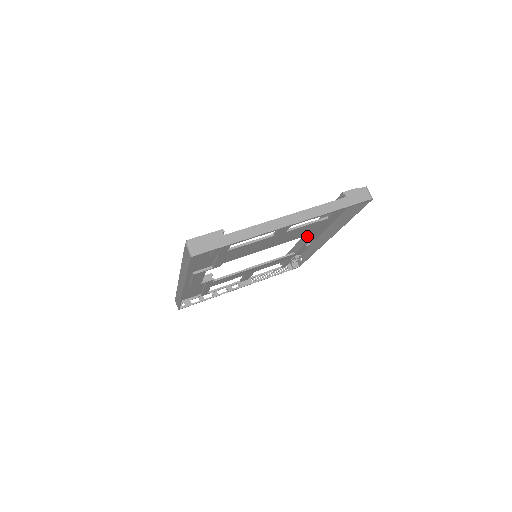
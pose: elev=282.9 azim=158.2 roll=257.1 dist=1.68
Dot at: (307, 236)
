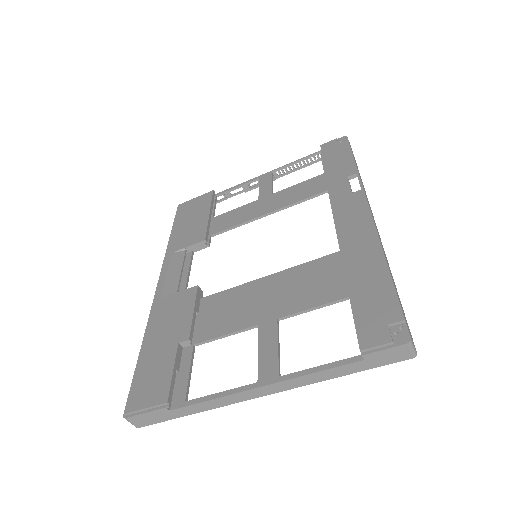
Dot at: (337, 226)
